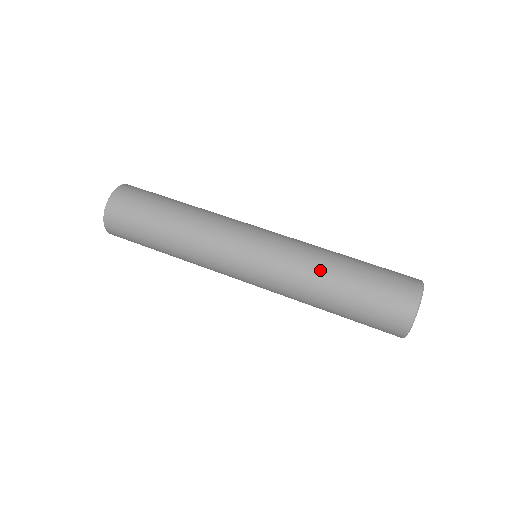
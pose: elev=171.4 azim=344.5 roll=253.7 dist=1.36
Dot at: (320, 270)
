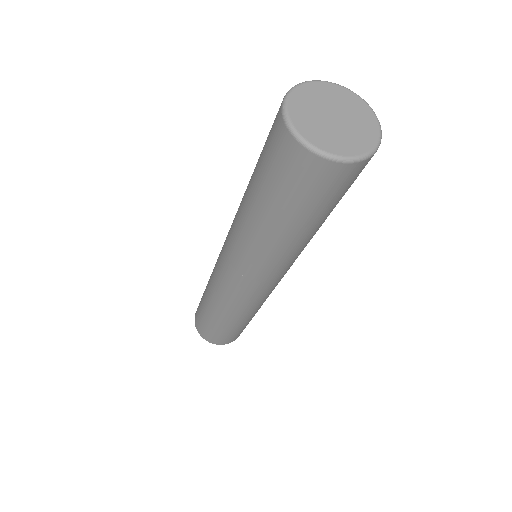
Dot at: occluded
